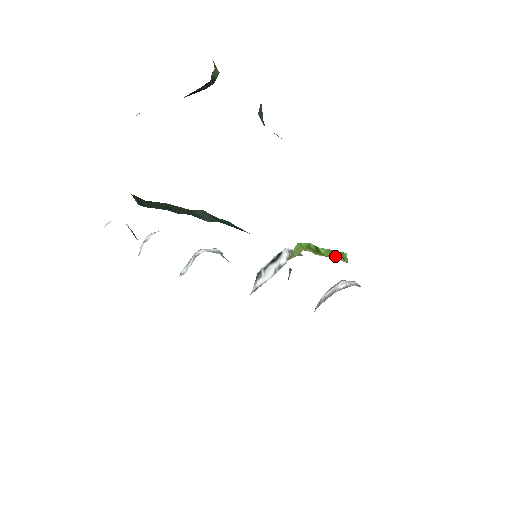
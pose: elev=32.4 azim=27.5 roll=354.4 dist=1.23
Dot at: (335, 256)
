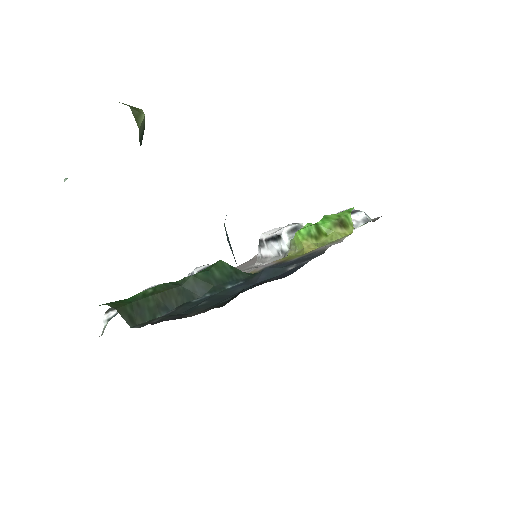
Dot at: (339, 231)
